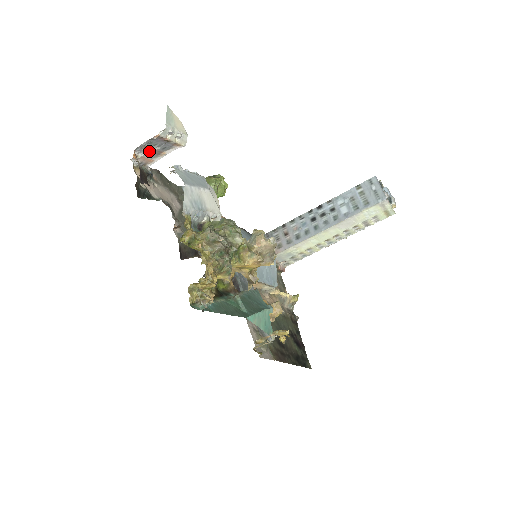
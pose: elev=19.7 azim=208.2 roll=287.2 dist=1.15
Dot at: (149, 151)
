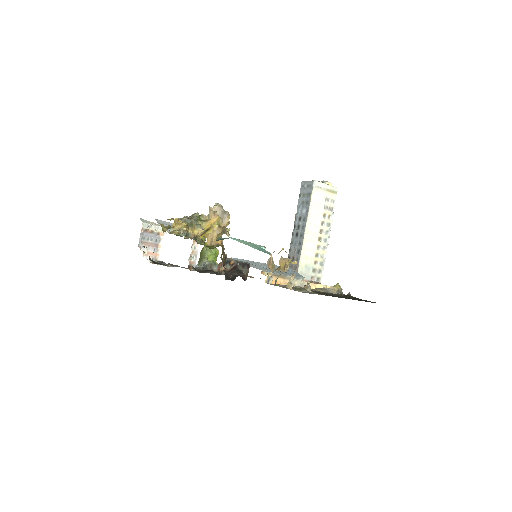
Dot at: (149, 246)
